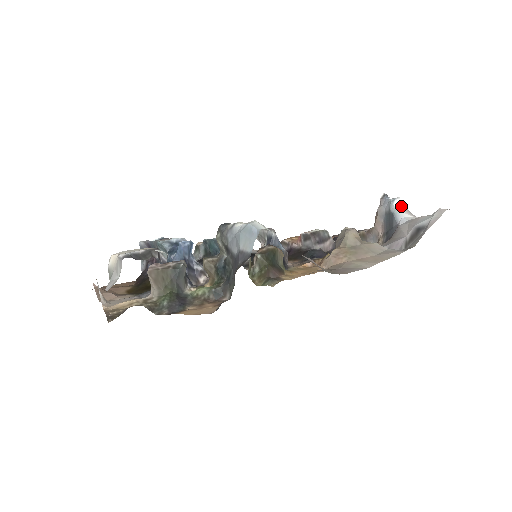
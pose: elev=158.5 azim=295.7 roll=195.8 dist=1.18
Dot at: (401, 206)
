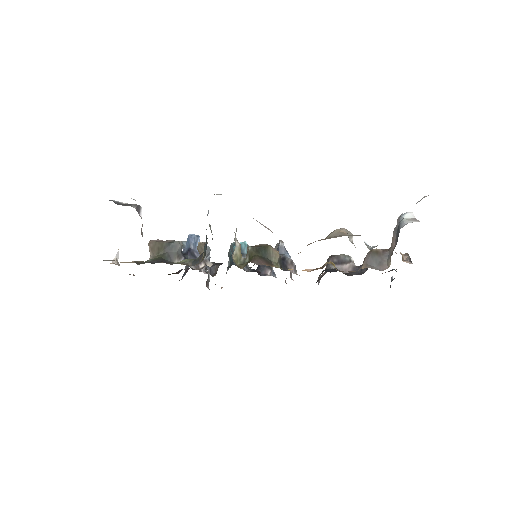
Dot at: (411, 217)
